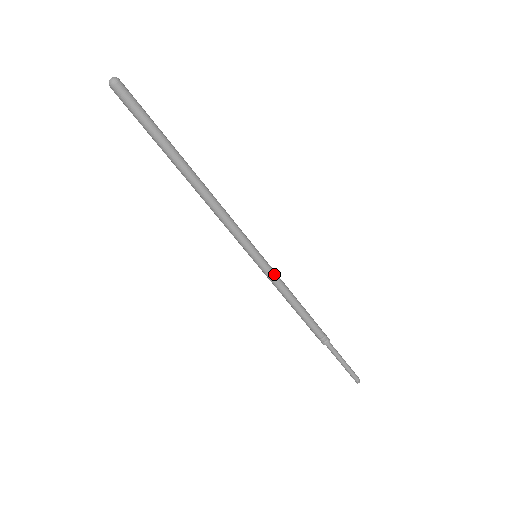
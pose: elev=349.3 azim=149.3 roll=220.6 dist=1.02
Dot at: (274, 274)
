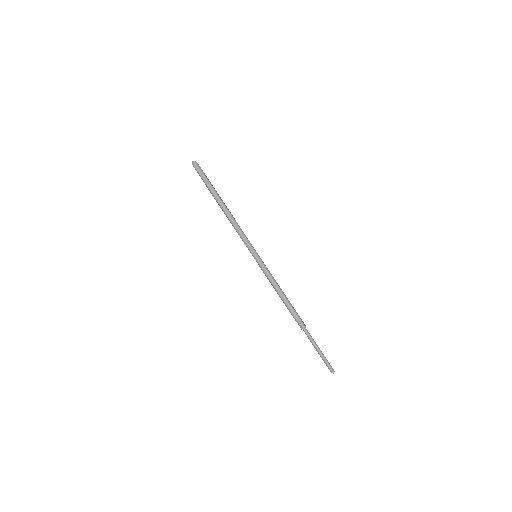
Dot at: (266, 268)
